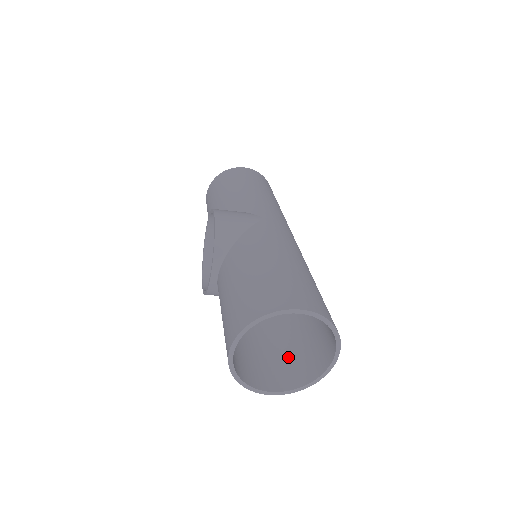
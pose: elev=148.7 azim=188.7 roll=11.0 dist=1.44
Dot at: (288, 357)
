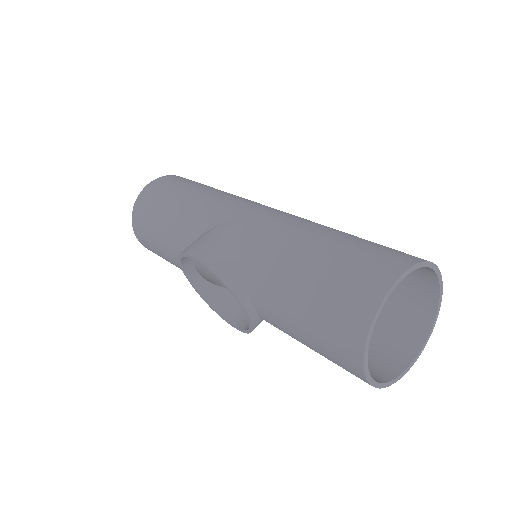
Dot at: (383, 319)
